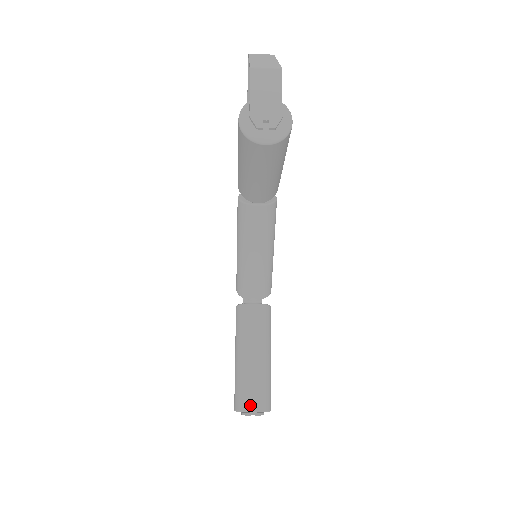
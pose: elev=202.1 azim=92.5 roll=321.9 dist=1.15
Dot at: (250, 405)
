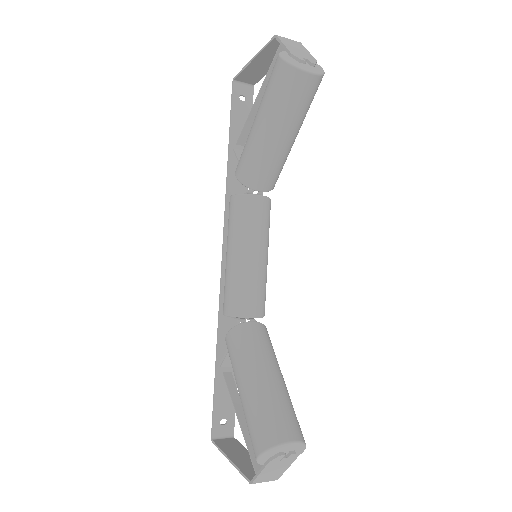
Dot at: (284, 433)
